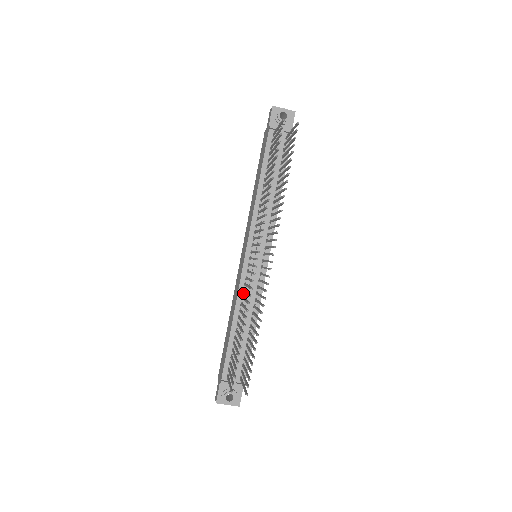
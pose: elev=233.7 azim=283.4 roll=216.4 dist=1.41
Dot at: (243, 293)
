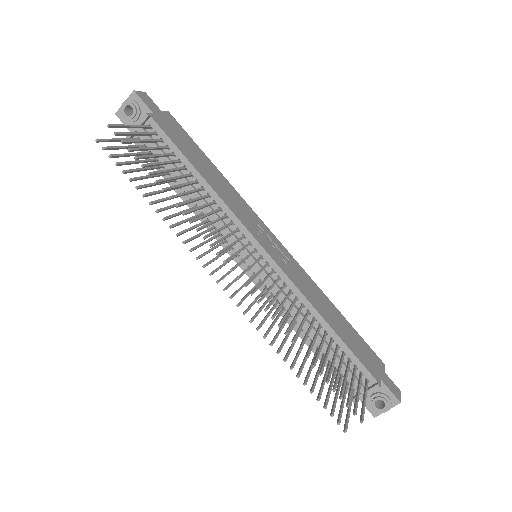
Dot at: occluded
